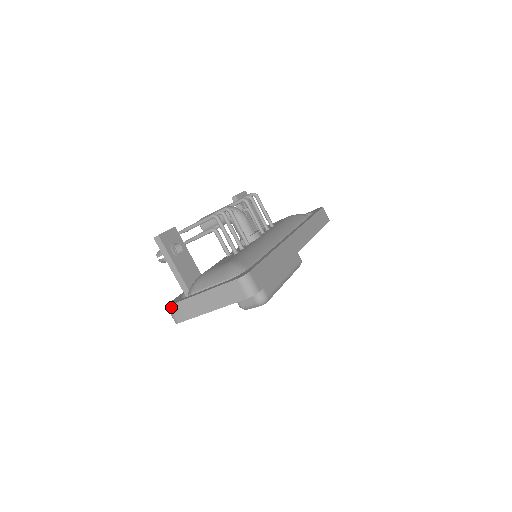
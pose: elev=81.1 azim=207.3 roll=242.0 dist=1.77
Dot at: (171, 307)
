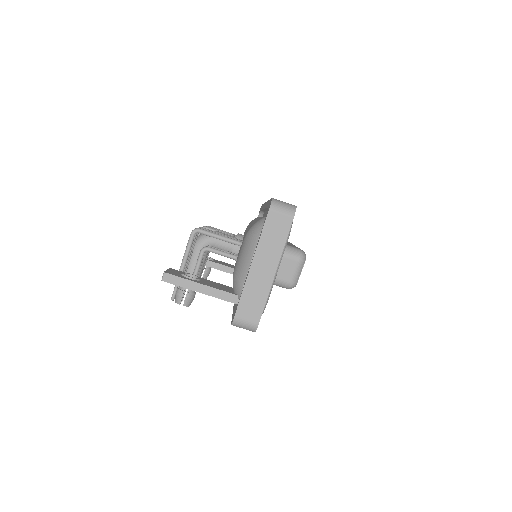
Dot at: (238, 315)
